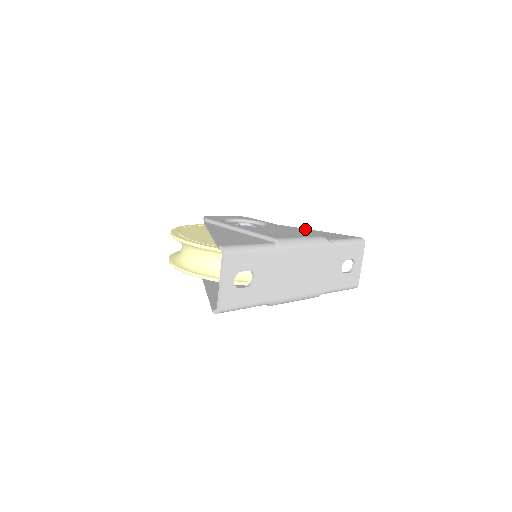
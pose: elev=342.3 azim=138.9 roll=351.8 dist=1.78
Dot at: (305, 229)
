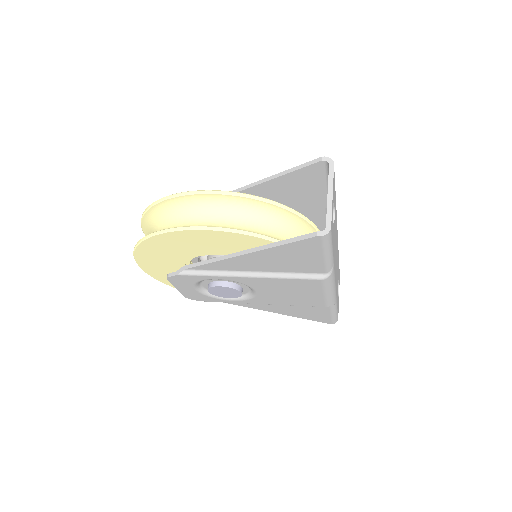
Dot at: occluded
